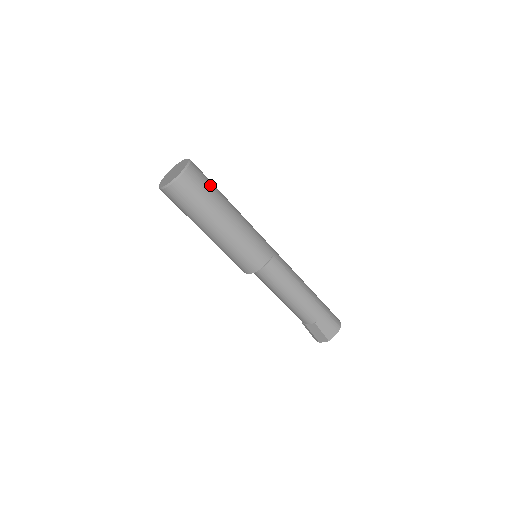
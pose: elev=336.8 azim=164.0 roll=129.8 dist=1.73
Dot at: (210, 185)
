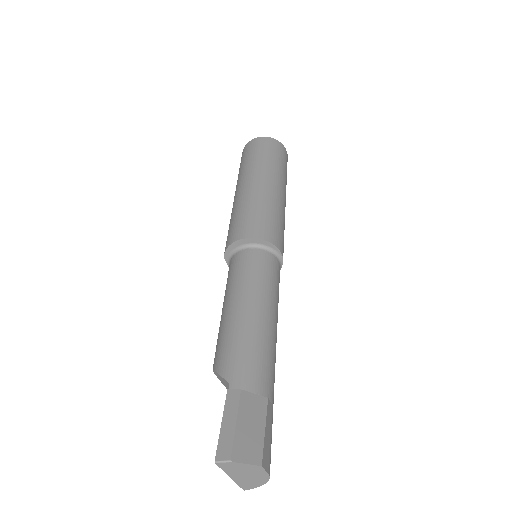
Dot at: occluded
